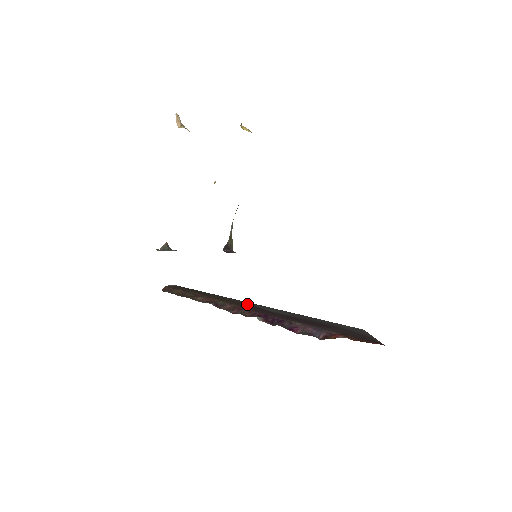
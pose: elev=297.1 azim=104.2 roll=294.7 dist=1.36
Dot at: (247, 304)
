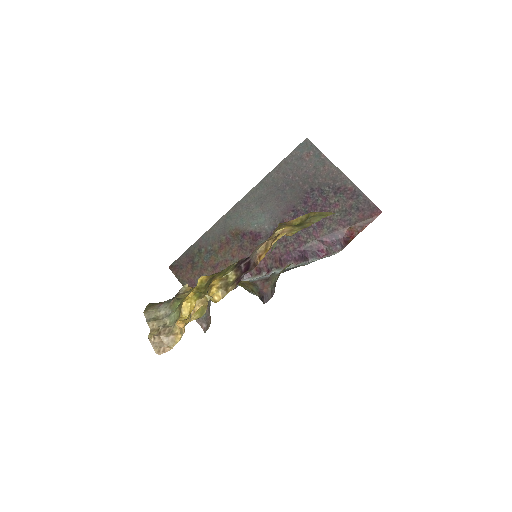
Dot at: (241, 235)
